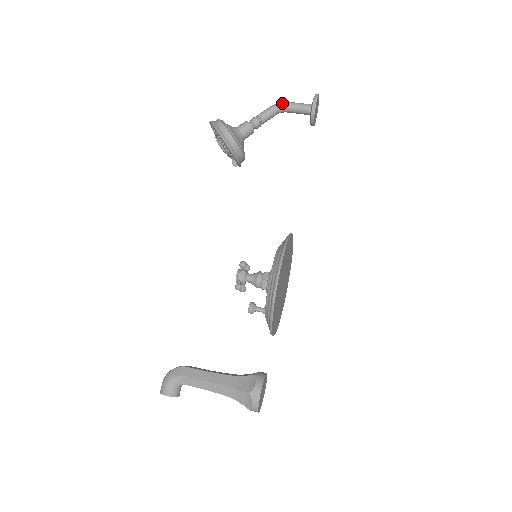
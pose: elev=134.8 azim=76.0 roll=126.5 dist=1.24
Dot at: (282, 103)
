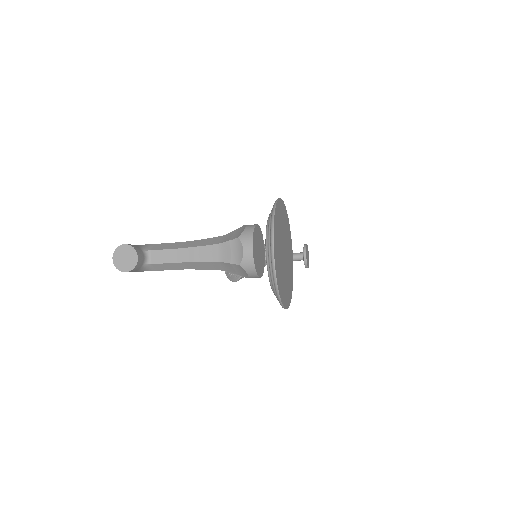
Dot at: occluded
